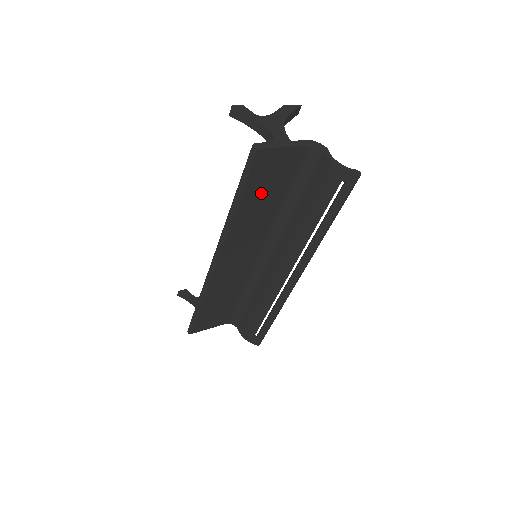
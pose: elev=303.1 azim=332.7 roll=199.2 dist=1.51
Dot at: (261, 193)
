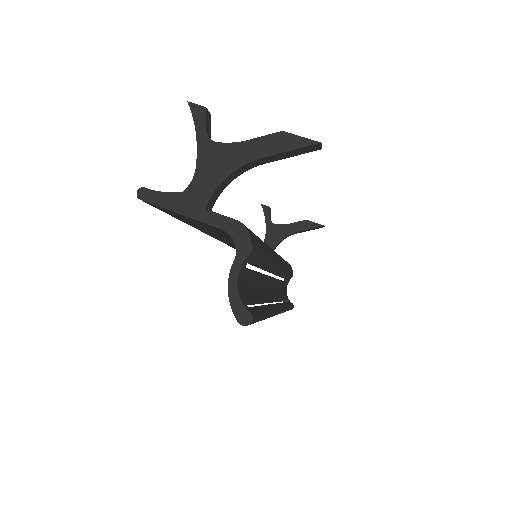
Dot at: (200, 226)
